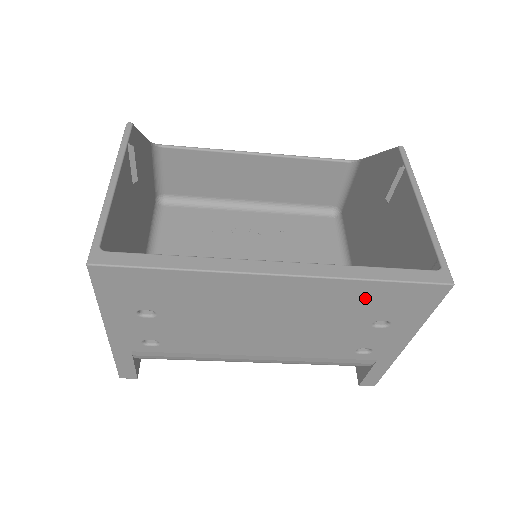
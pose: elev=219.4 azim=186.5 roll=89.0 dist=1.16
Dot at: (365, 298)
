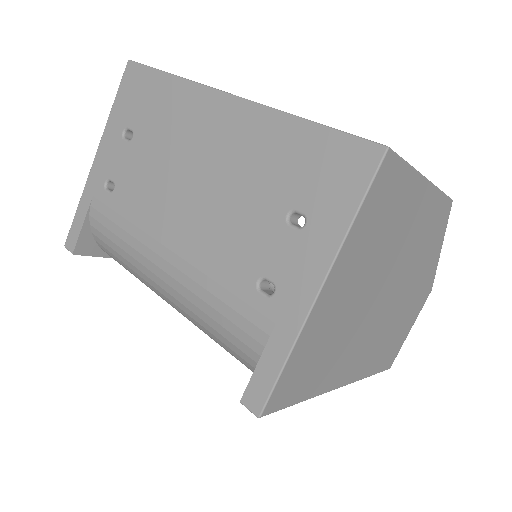
Dot at: (290, 153)
